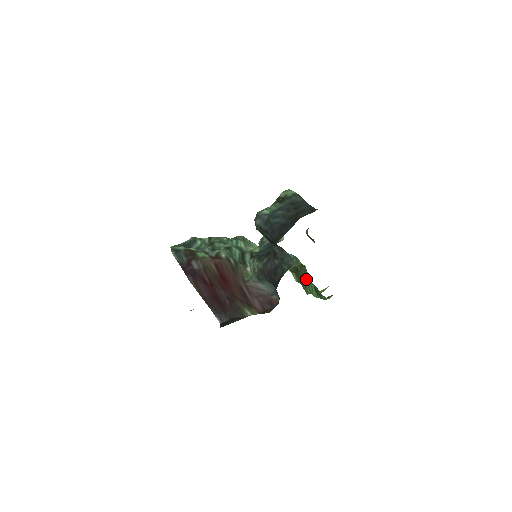
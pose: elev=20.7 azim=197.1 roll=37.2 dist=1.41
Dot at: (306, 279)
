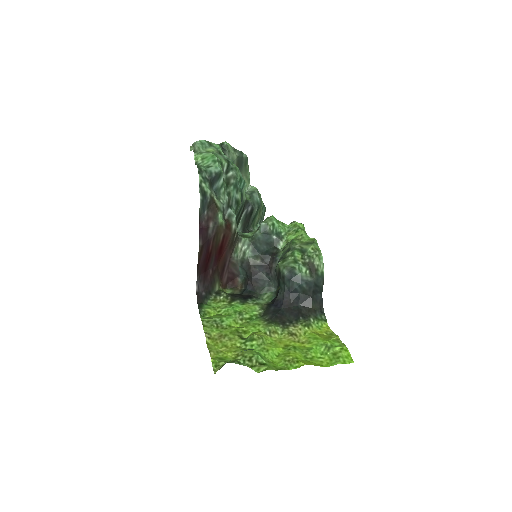
Dot at: occluded
